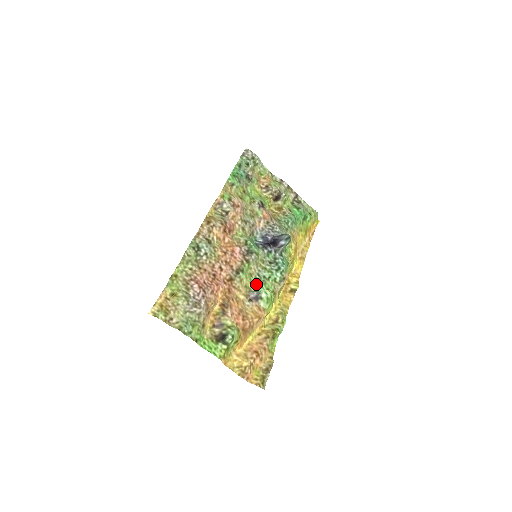
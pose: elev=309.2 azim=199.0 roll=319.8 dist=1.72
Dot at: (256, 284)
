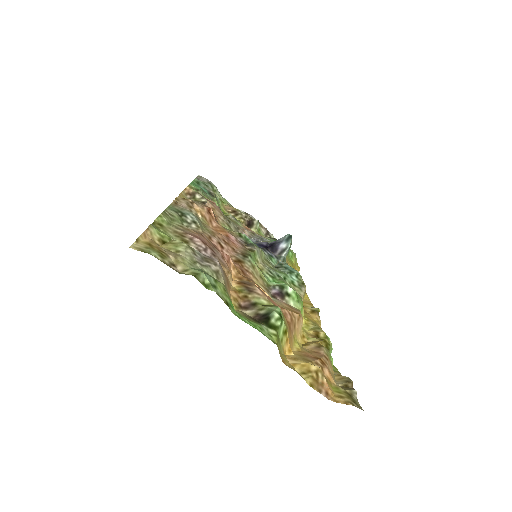
Dot at: occluded
